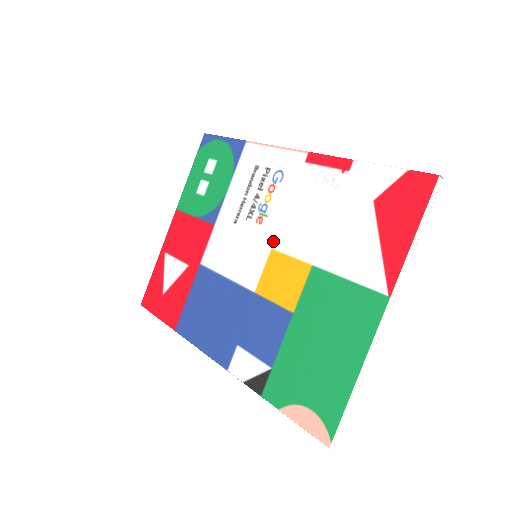
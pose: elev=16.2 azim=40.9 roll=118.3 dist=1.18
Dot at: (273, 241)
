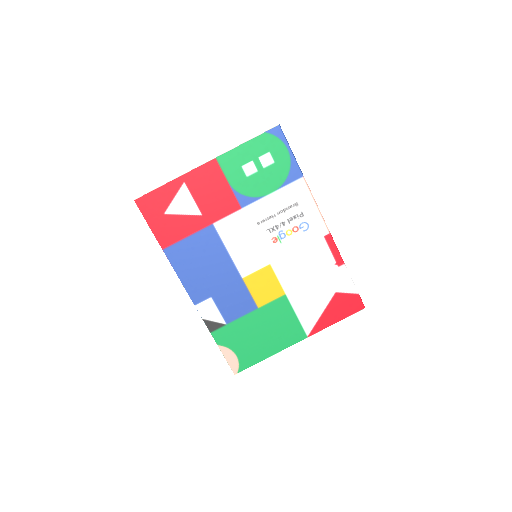
Dot at: (274, 261)
